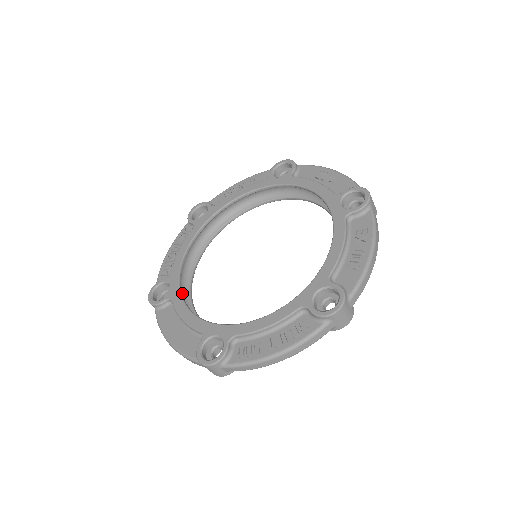
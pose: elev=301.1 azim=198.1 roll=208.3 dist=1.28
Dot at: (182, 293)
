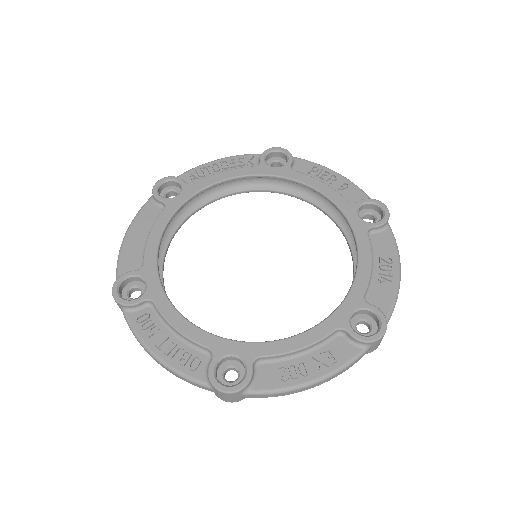
Dot at: (184, 208)
